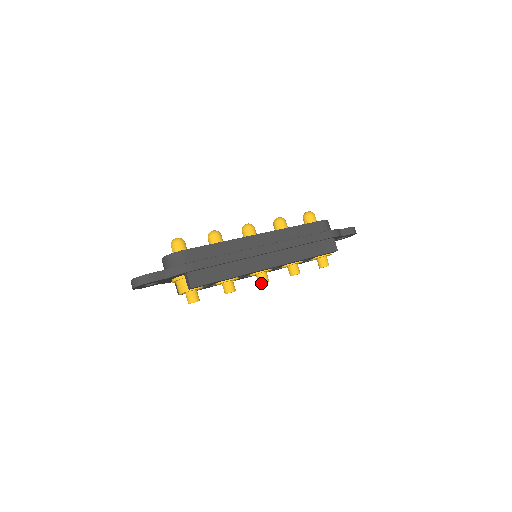
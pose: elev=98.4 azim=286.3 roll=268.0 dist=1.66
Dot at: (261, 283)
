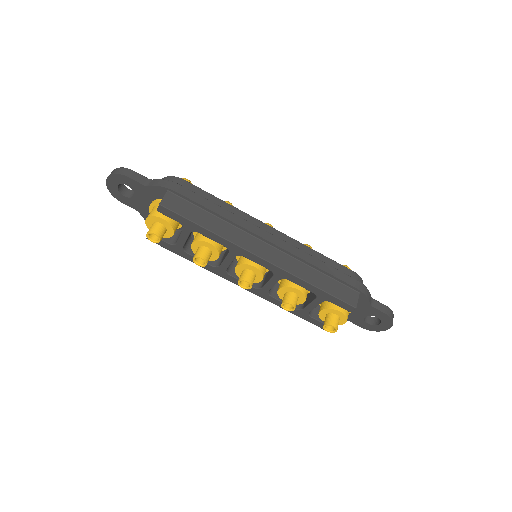
Dot at: (241, 279)
